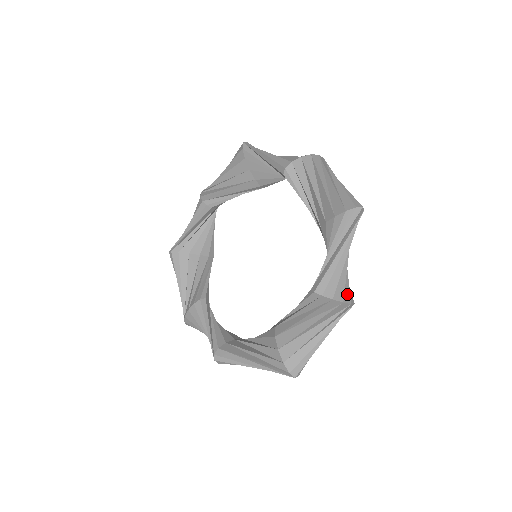
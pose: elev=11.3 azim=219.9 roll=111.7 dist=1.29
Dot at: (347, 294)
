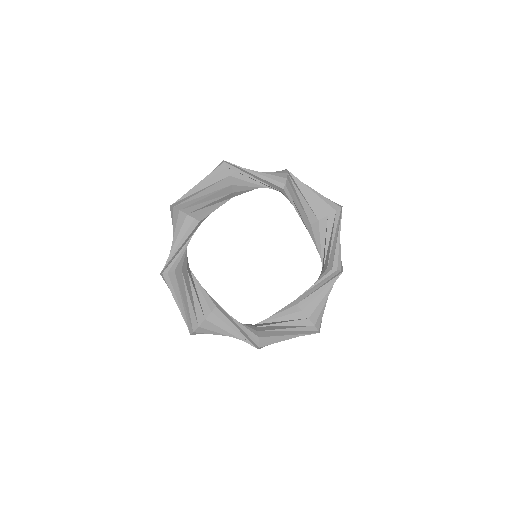
Dot at: occluded
